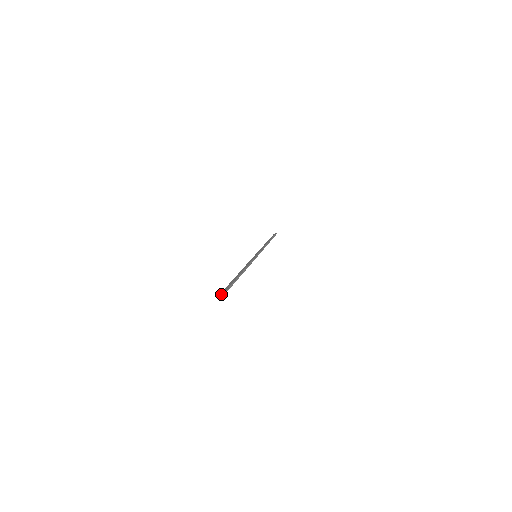
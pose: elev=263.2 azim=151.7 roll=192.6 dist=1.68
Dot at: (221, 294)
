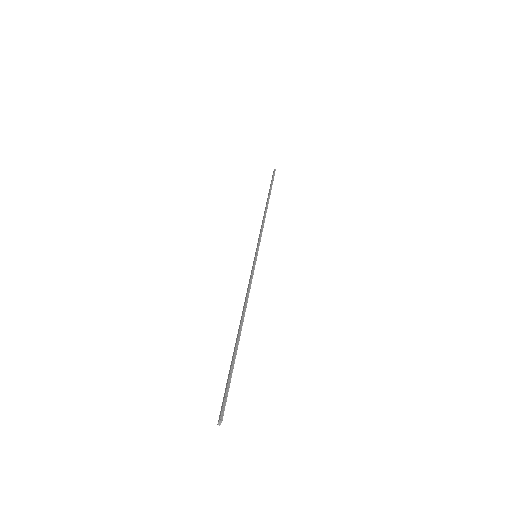
Dot at: (218, 420)
